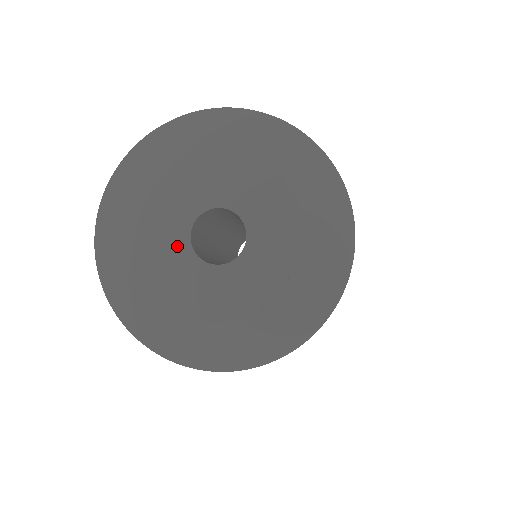
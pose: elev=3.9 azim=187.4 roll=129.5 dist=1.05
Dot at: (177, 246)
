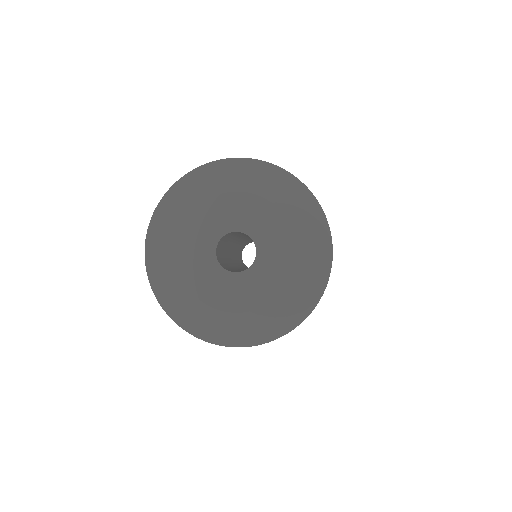
Dot at: (212, 271)
